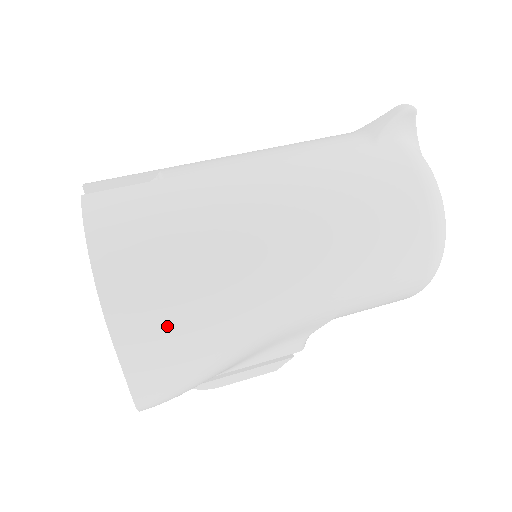
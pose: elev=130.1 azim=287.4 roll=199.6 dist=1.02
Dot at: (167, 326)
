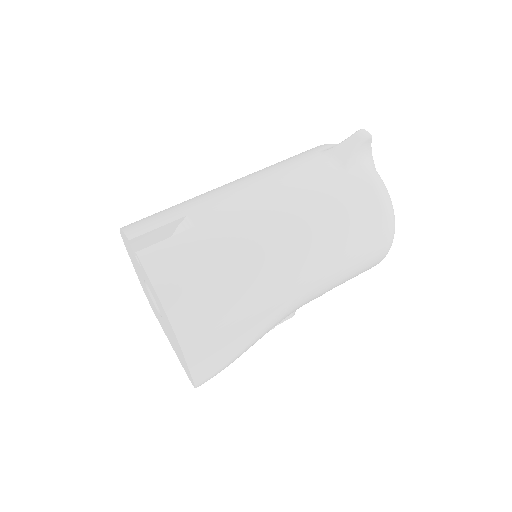
Dot at: (219, 337)
